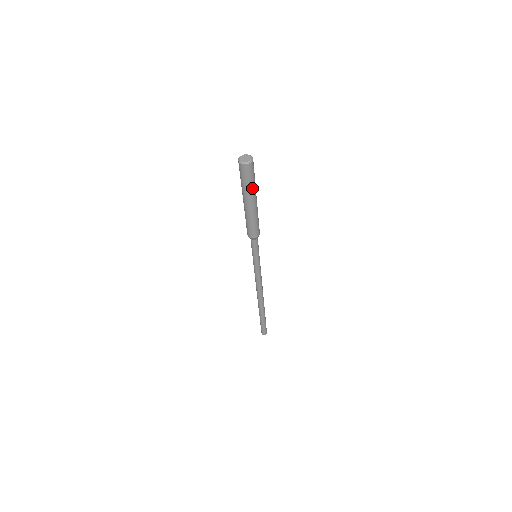
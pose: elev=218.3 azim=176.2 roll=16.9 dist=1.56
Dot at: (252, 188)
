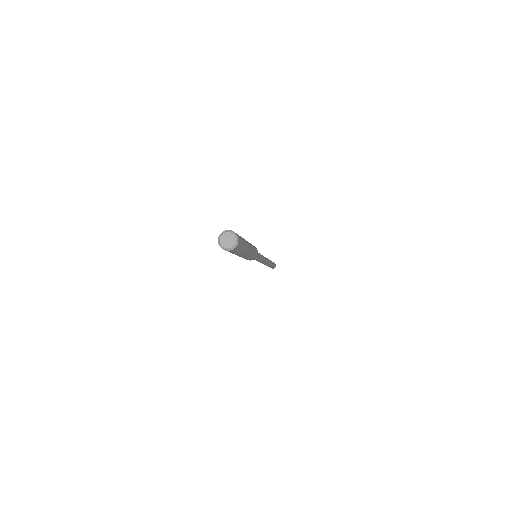
Dot at: occluded
